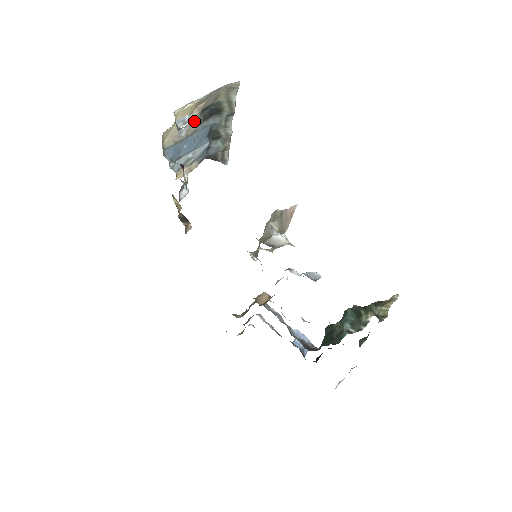
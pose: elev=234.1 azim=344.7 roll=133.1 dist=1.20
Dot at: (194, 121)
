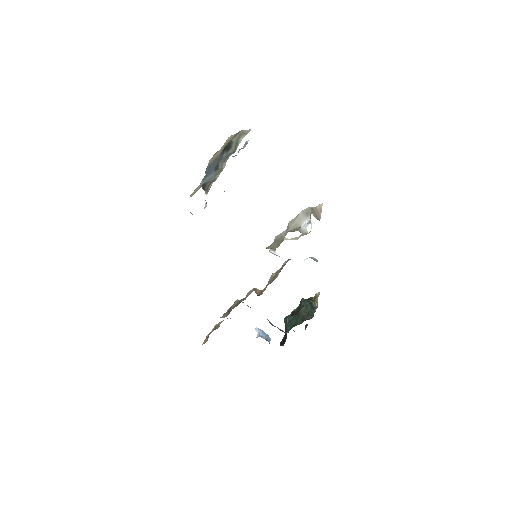
Dot at: (221, 151)
